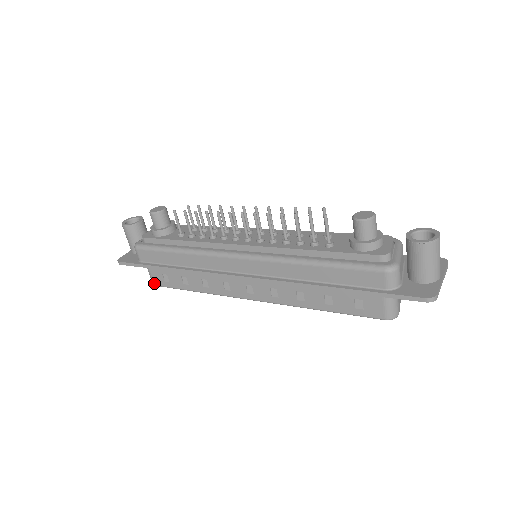
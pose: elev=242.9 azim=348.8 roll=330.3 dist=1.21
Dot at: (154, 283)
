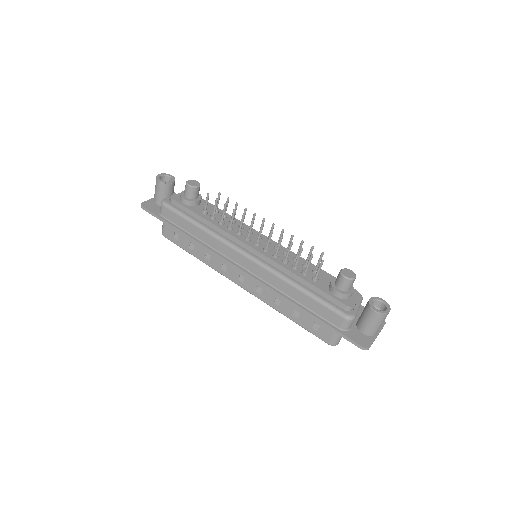
Dot at: (163, 234)
